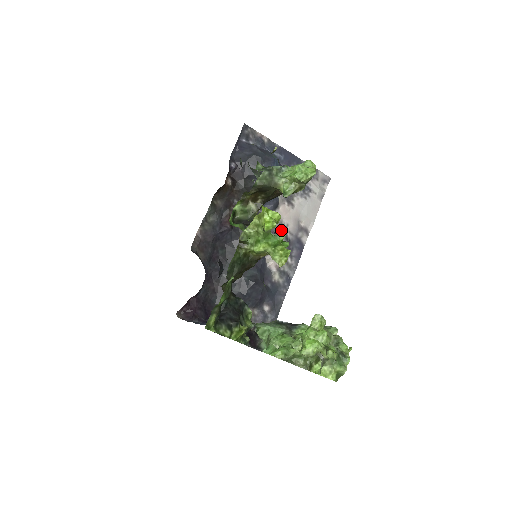
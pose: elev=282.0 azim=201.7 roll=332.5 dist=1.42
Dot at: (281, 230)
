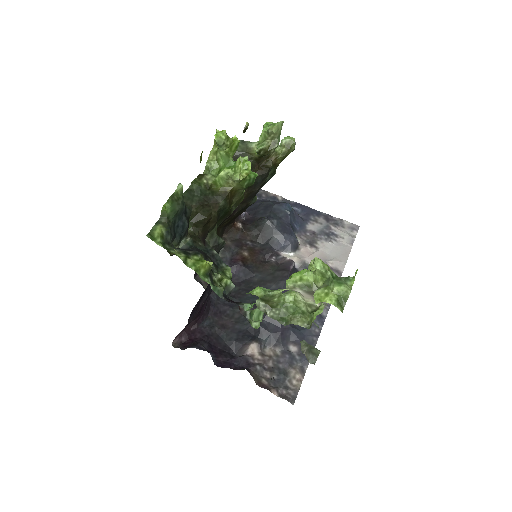
Dot at: (304, 268)
